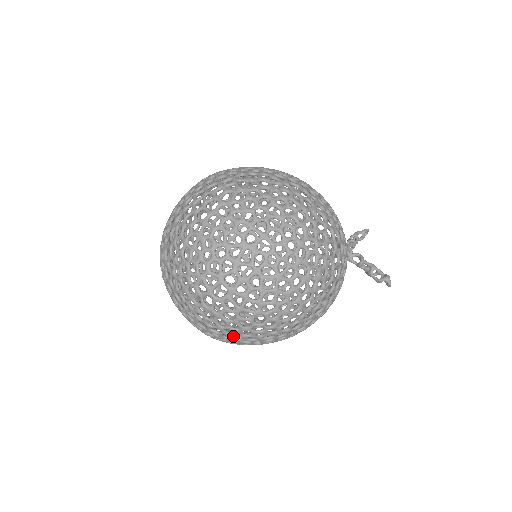
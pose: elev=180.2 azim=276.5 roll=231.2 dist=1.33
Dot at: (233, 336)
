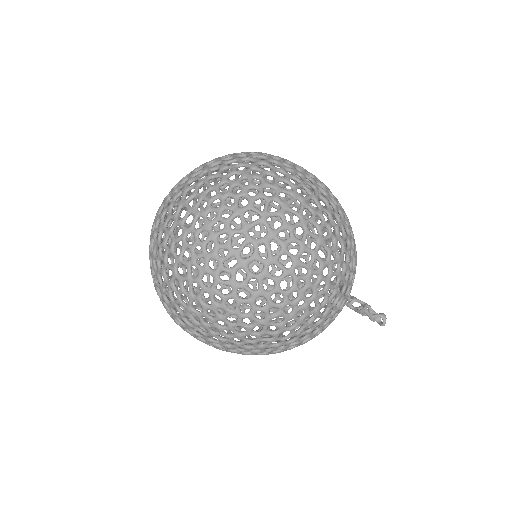
Dot at: (240, 305)
